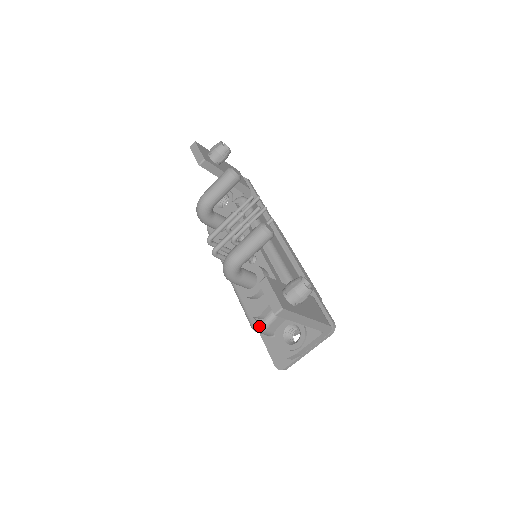
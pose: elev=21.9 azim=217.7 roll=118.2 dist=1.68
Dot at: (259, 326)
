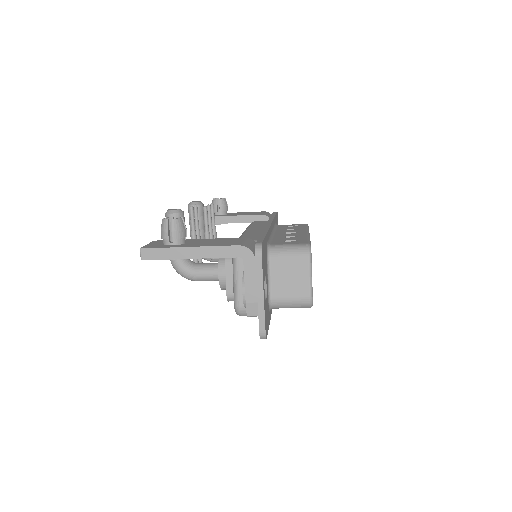
Dot at: (234, 306)
